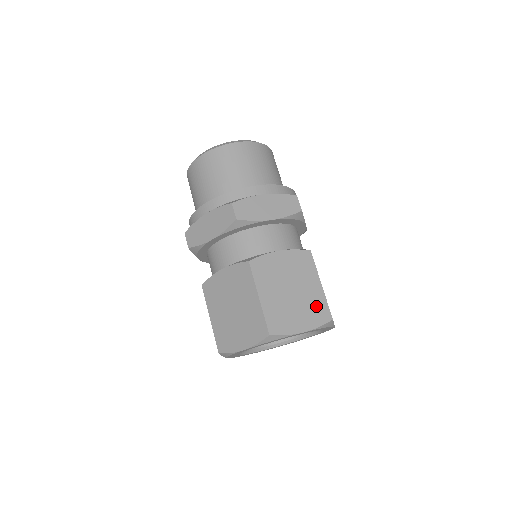
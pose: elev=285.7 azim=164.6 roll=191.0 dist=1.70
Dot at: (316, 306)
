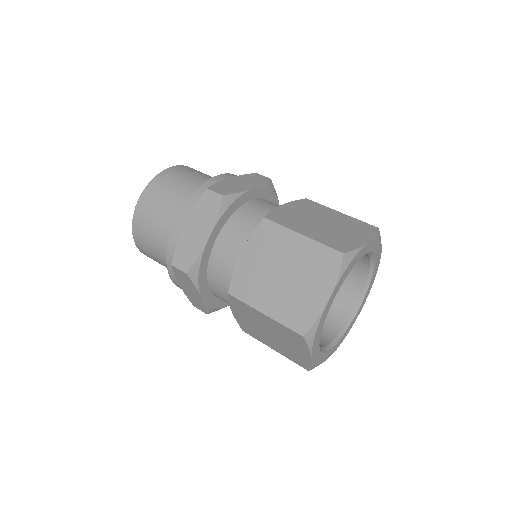
Dot at: occluded
